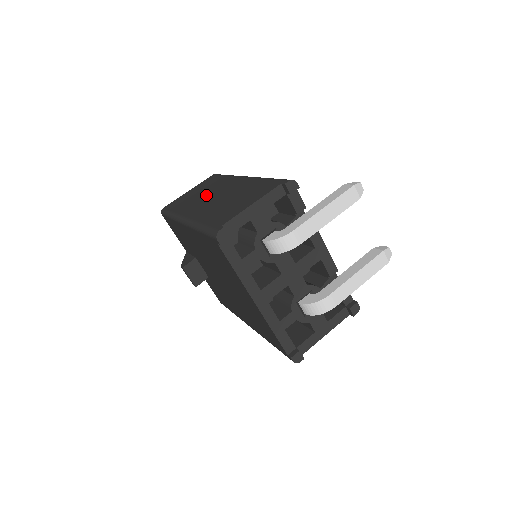
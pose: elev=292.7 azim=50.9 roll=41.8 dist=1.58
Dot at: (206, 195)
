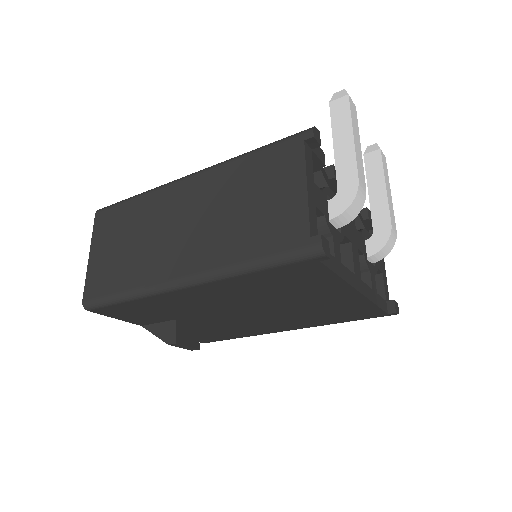
Dot at: (156, 235)
